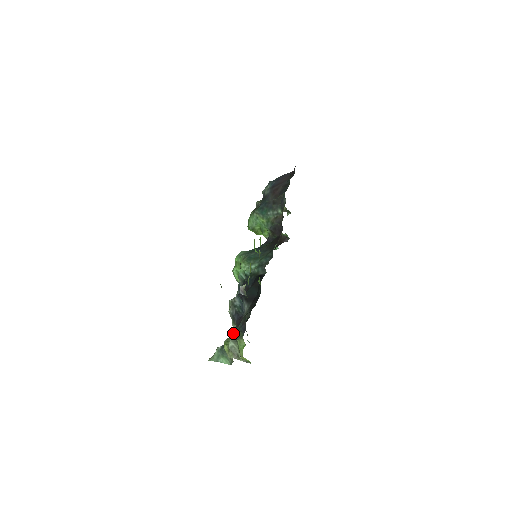
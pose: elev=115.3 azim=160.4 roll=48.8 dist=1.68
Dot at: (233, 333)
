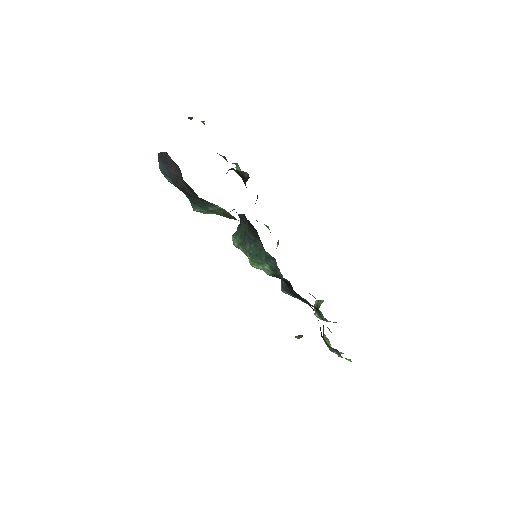
Dot at: occluded
